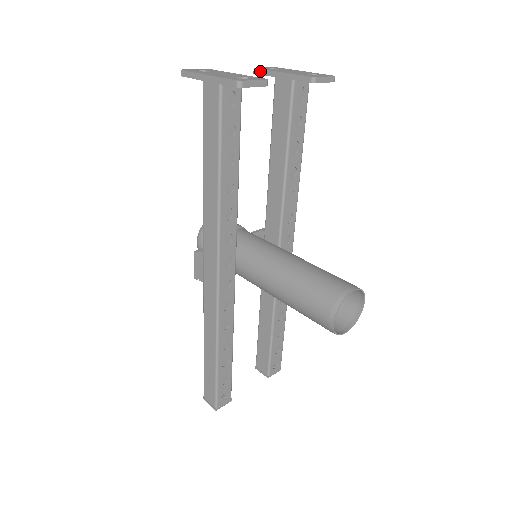
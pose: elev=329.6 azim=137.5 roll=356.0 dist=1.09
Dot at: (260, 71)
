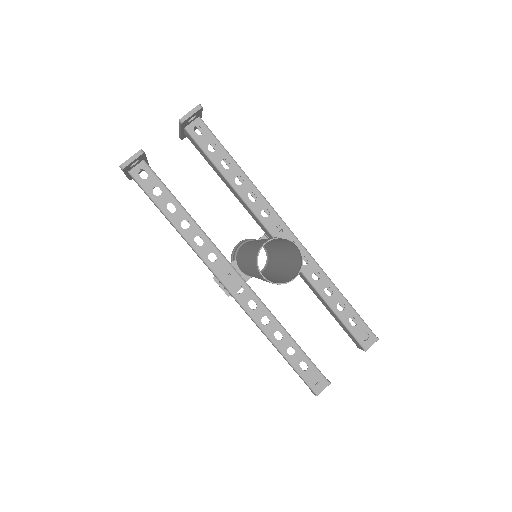
Dot at: (180, 137)
